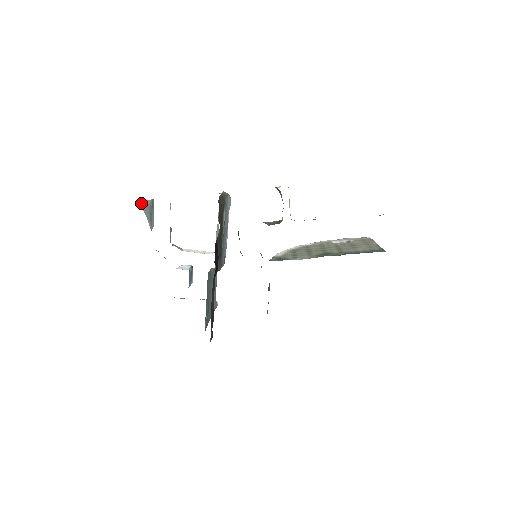
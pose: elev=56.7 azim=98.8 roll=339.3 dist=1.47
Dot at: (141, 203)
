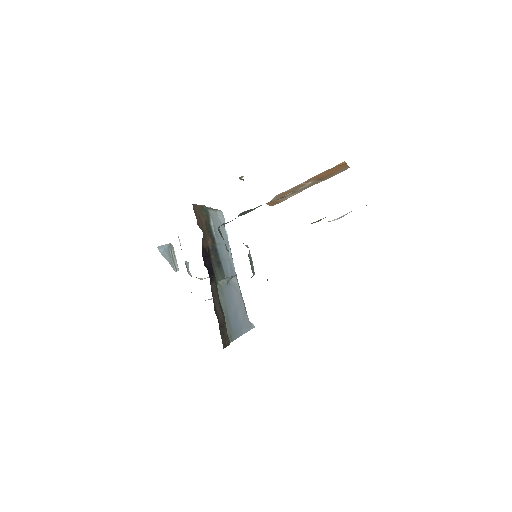
Dot at: occluded
